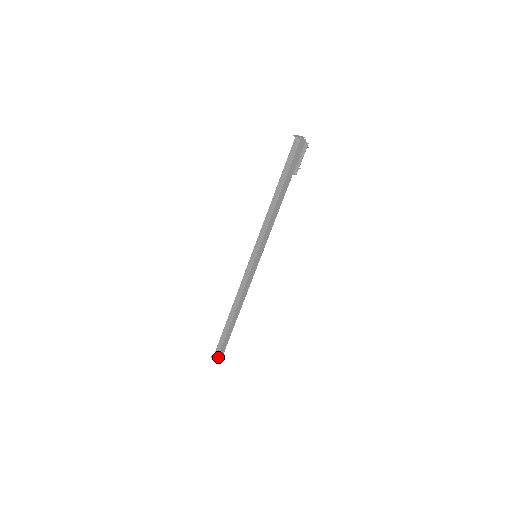
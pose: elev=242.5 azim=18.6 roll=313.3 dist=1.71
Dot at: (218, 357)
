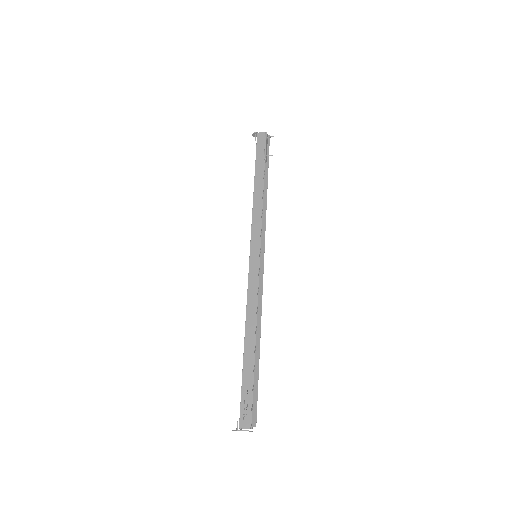
Dot at: (242, 430)
